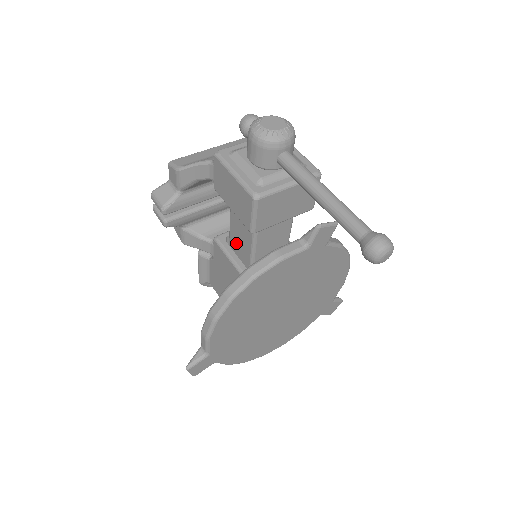
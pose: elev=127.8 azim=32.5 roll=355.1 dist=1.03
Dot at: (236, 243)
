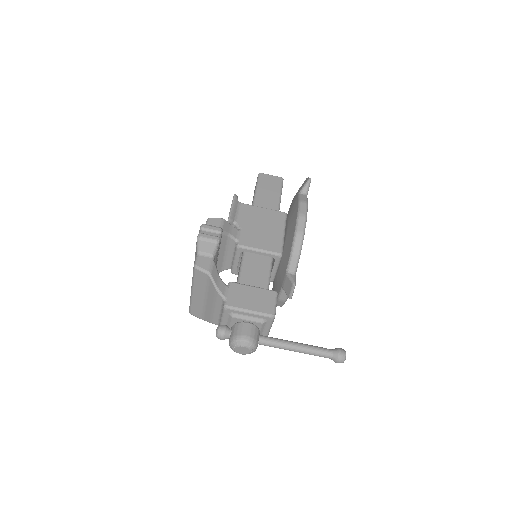
Dot at: occluded
